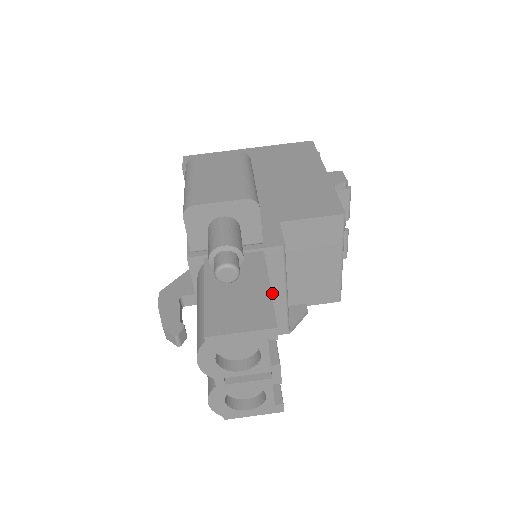
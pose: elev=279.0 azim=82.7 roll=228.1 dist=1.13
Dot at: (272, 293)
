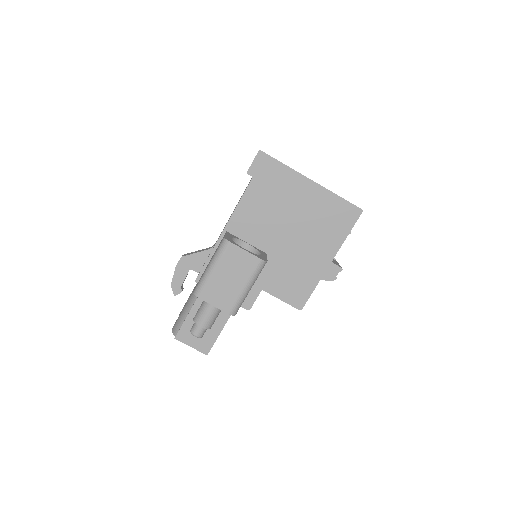
Dot at: occluded
